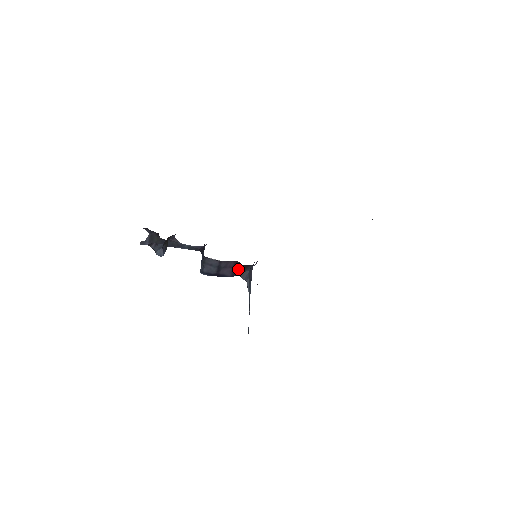
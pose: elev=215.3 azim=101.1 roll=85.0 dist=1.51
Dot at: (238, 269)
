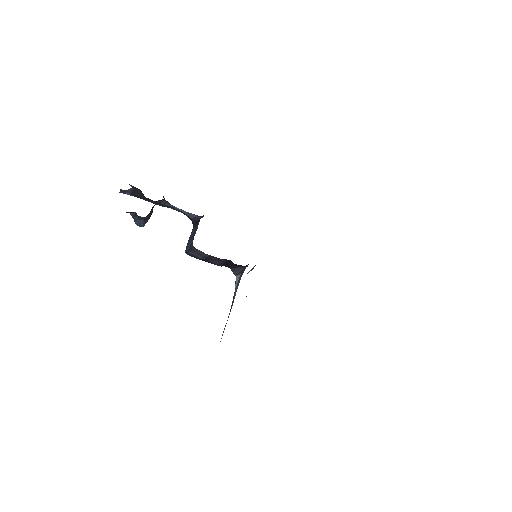
Dot at: (230, 264)
